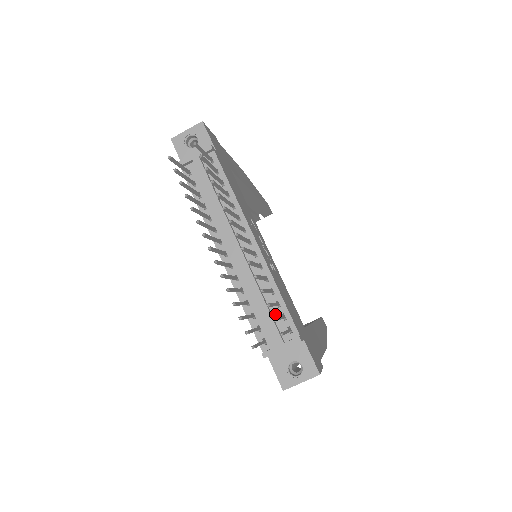
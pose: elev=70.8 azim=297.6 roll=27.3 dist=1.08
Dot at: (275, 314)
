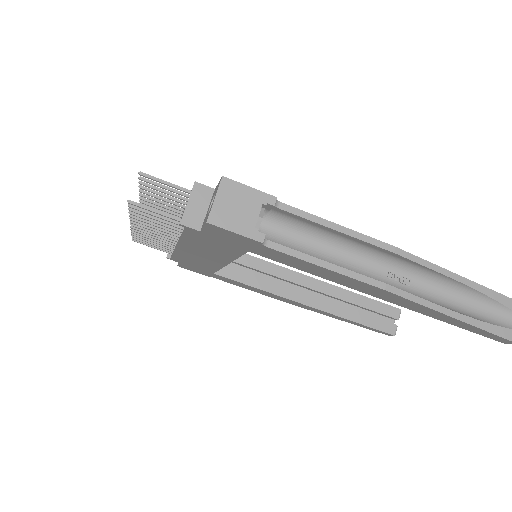
Dot at: occluded
